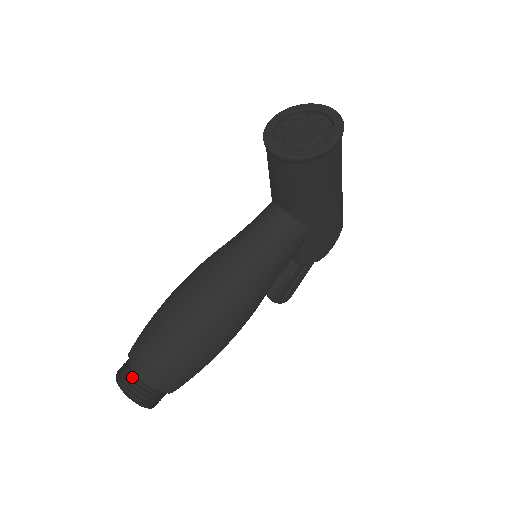
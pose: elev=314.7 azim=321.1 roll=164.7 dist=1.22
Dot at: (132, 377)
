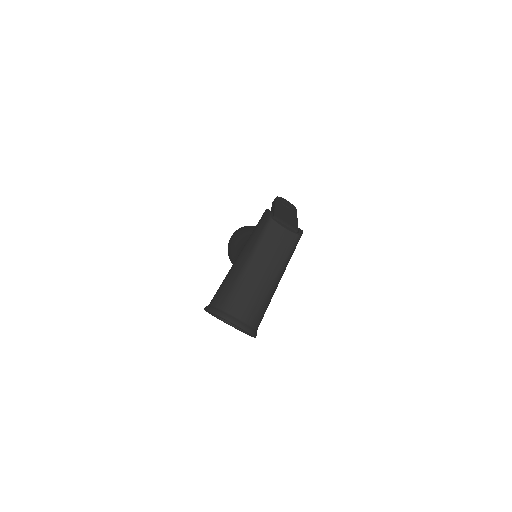
Dot at: occluded
